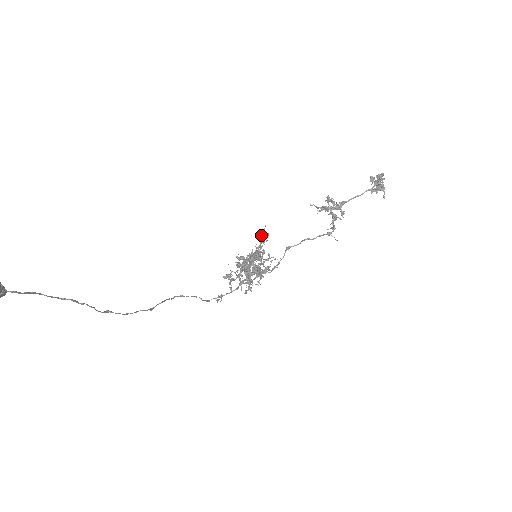
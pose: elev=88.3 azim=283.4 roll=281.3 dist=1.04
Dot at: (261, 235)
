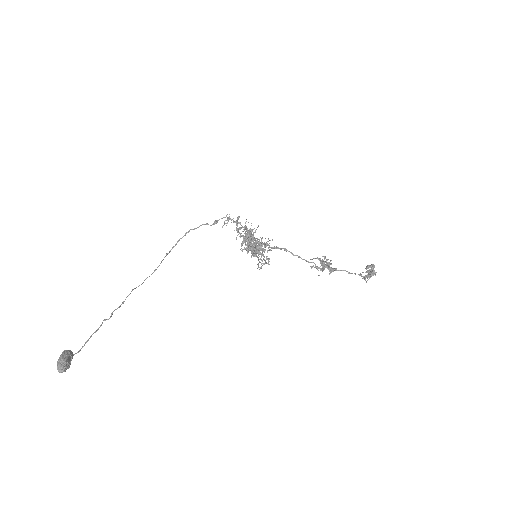
Dot at: (267, 245)
